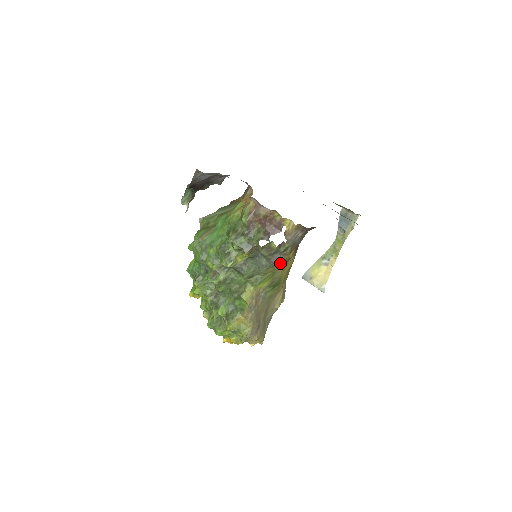
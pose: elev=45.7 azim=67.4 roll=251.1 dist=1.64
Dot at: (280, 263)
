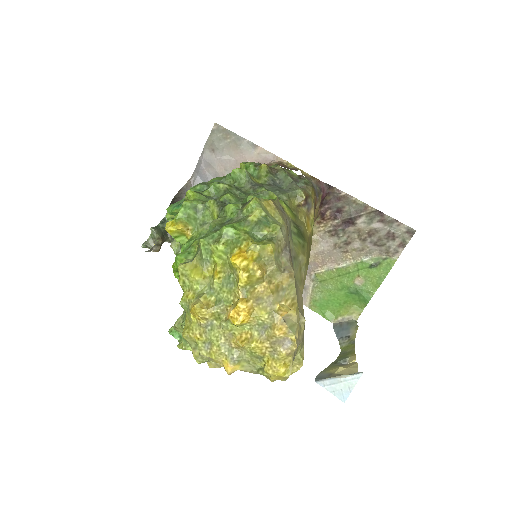
Dot at: (304, 193)
